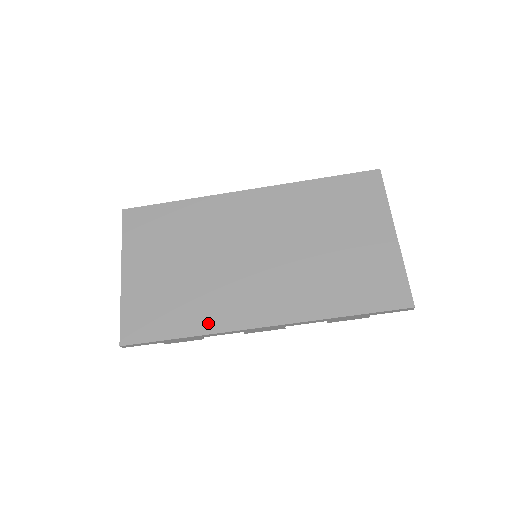
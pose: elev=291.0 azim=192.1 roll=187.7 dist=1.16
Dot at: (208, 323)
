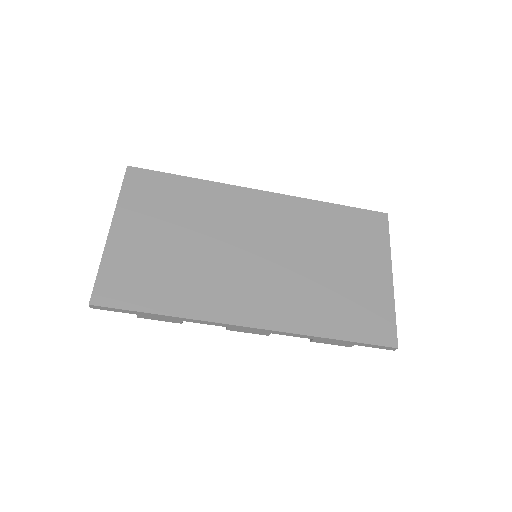
Dot at: (194, 307)
